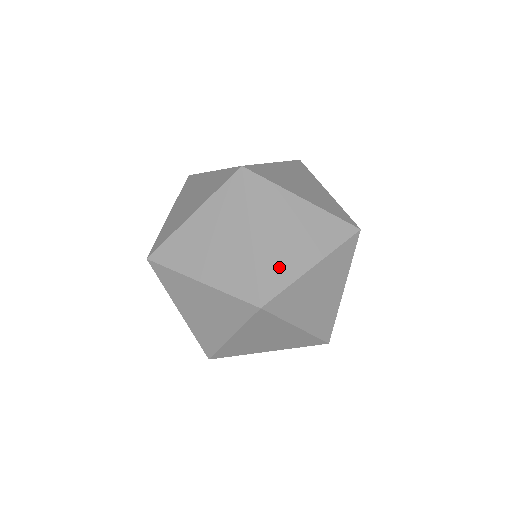
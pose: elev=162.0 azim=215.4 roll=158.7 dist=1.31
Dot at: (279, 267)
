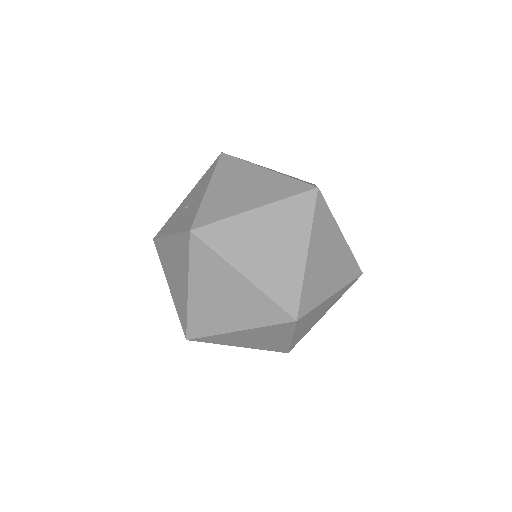
Dot at: (284, 279)
